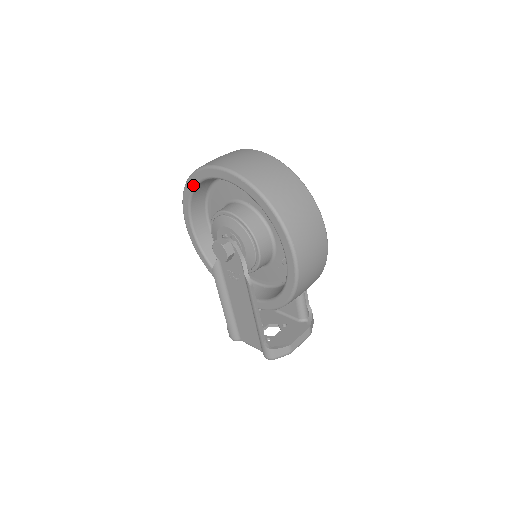
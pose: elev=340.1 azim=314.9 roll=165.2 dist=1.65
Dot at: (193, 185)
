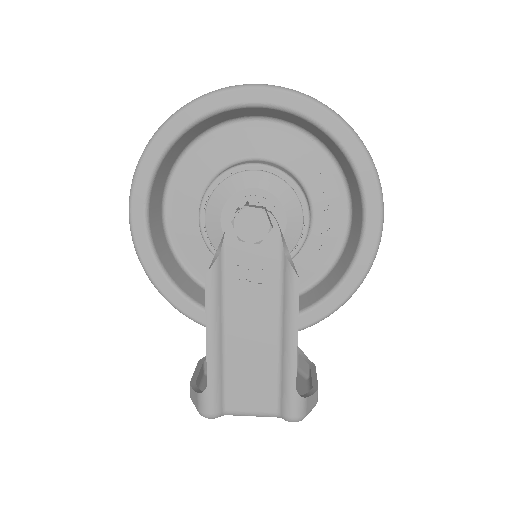
Dot at: (183, 126)
